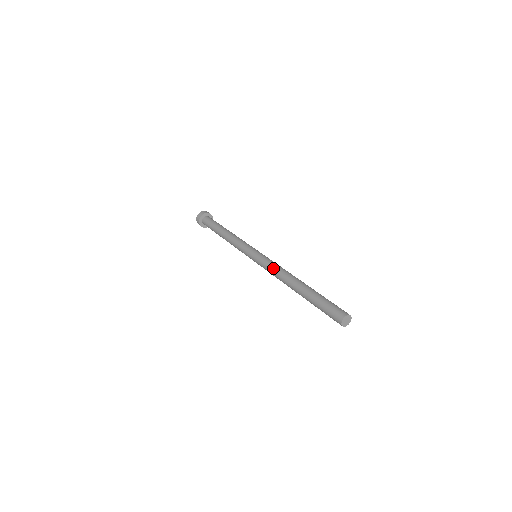
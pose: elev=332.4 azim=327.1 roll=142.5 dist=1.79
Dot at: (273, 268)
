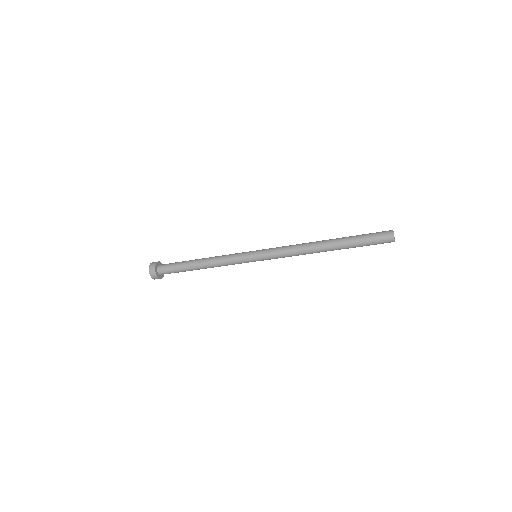
Dot at: (289, 248)
